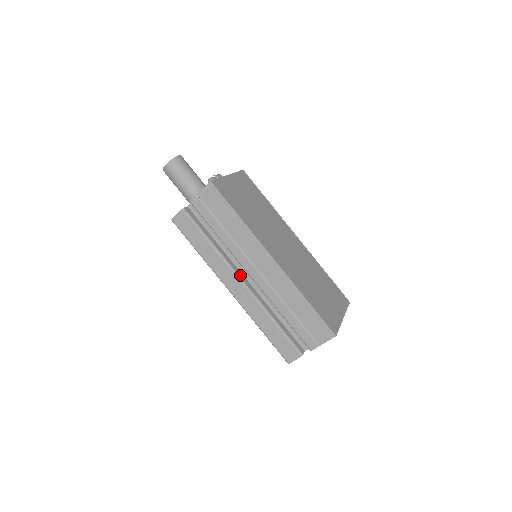
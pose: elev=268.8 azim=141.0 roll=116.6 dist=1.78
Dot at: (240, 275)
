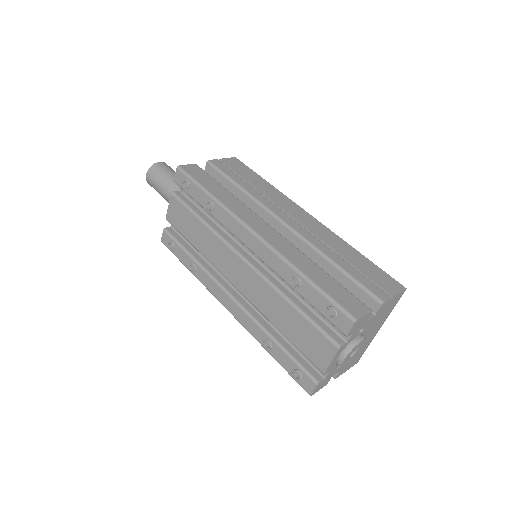
Dot at: occluded
